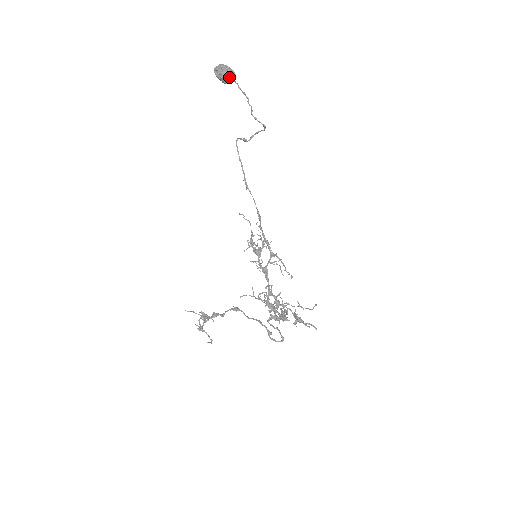
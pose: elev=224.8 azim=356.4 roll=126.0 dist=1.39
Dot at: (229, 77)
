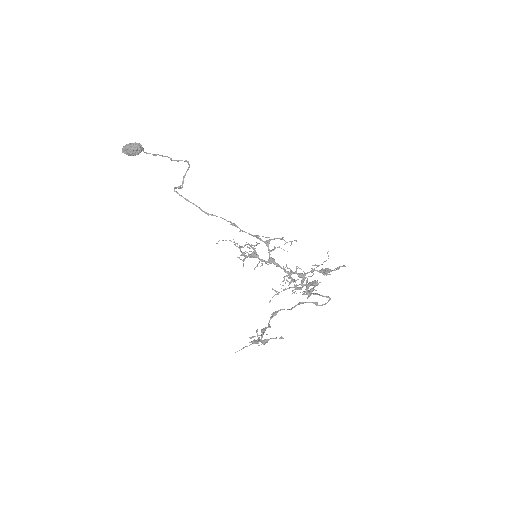
Dot at: (138, 146)
